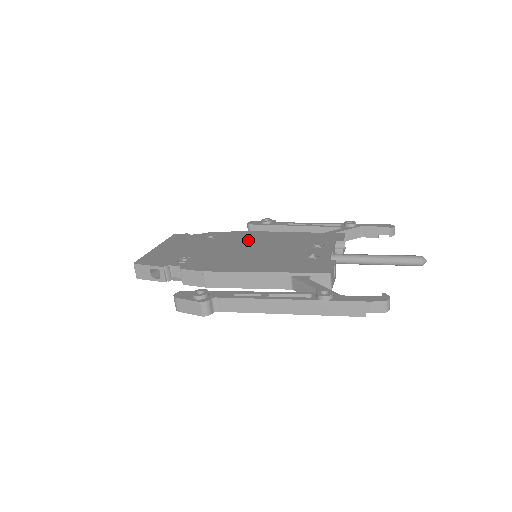
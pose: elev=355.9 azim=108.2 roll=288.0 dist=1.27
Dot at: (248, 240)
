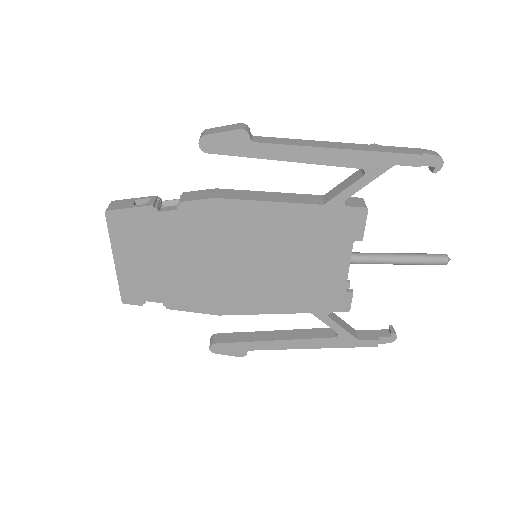
Dot at: occluded
